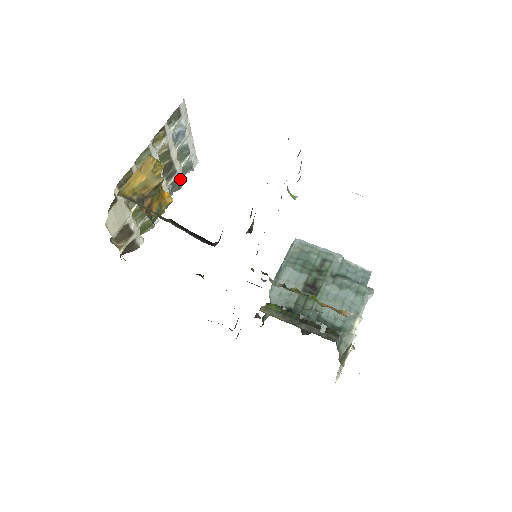
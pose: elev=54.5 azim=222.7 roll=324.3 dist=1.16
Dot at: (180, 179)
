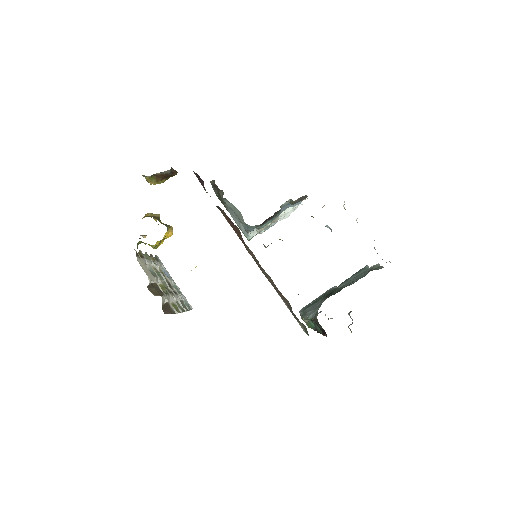
Dot at: (184, 303)
